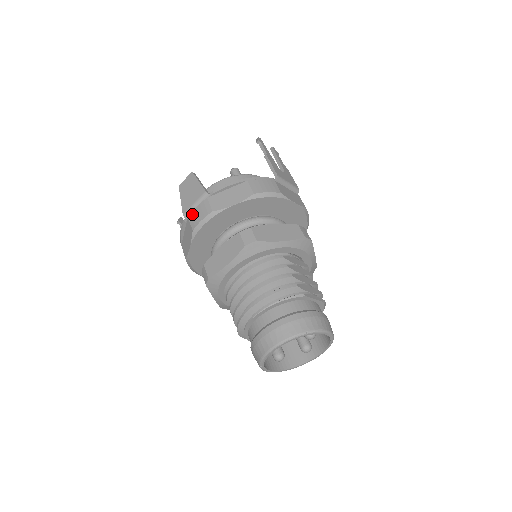
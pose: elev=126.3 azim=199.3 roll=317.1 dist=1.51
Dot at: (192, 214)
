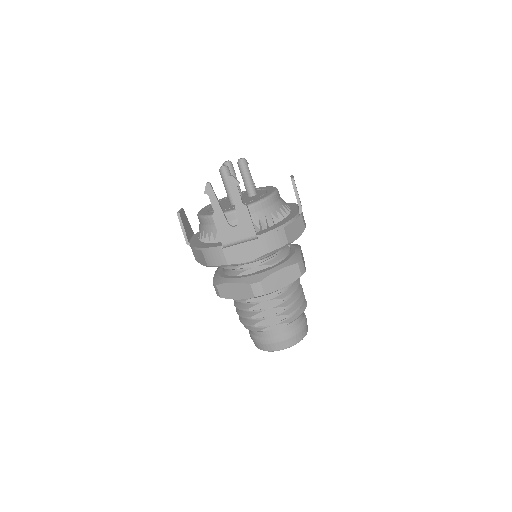
Dot at: occluded
